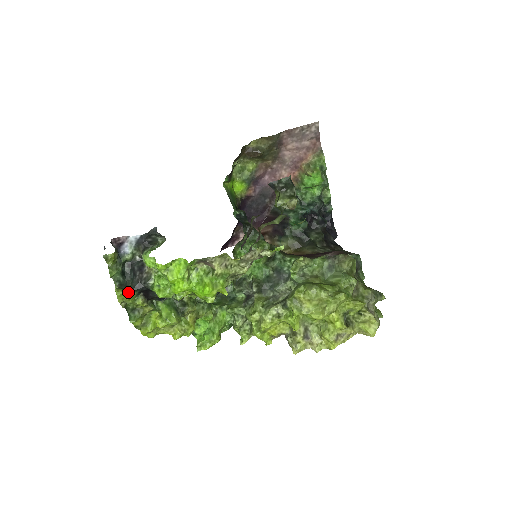
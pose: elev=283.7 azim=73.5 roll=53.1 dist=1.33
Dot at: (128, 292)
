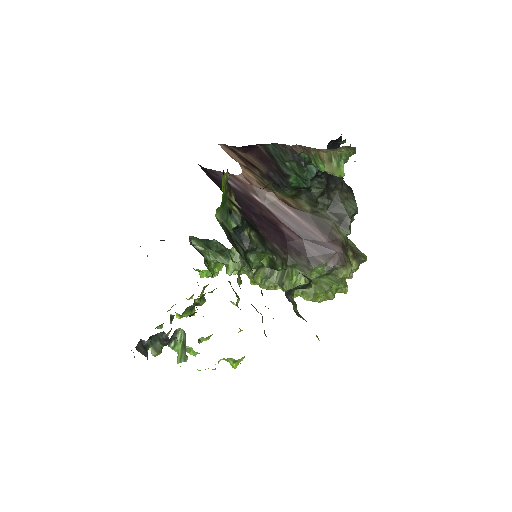
Dot at: (161, 348)
